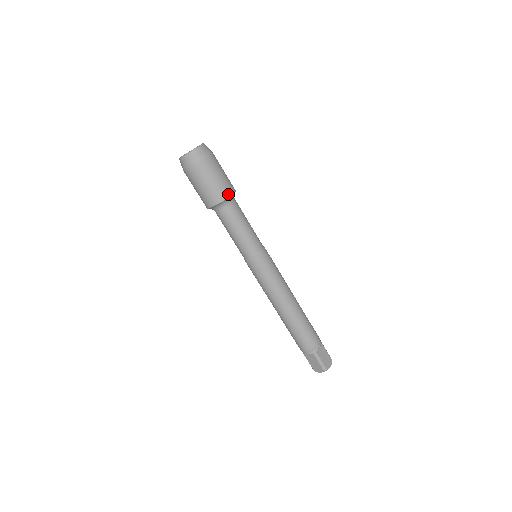
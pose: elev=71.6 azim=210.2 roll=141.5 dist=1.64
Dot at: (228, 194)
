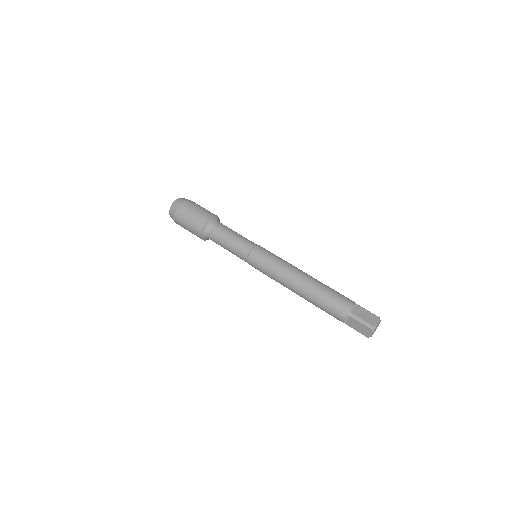
Dot at: (207, 218)
